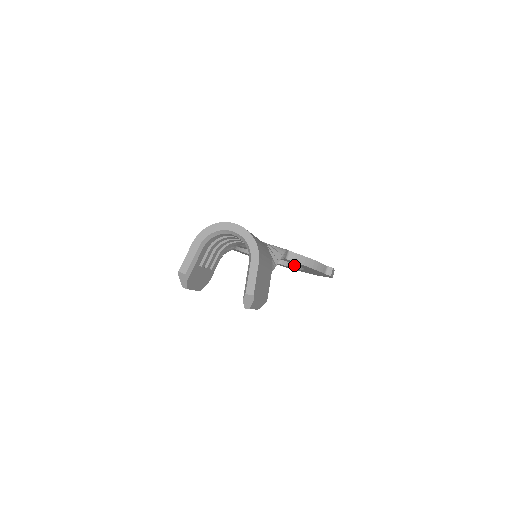
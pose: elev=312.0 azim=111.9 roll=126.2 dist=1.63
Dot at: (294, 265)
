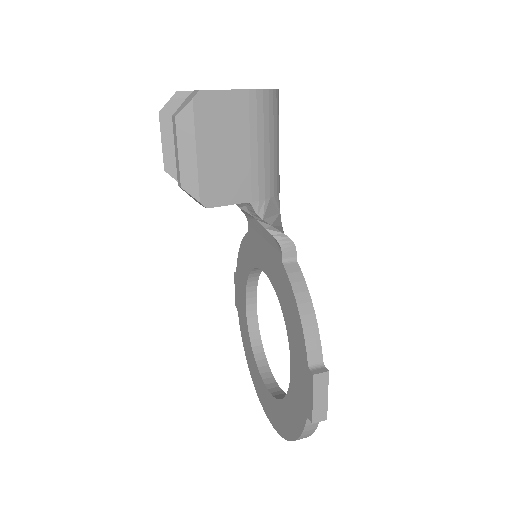
Dot at: occluded
